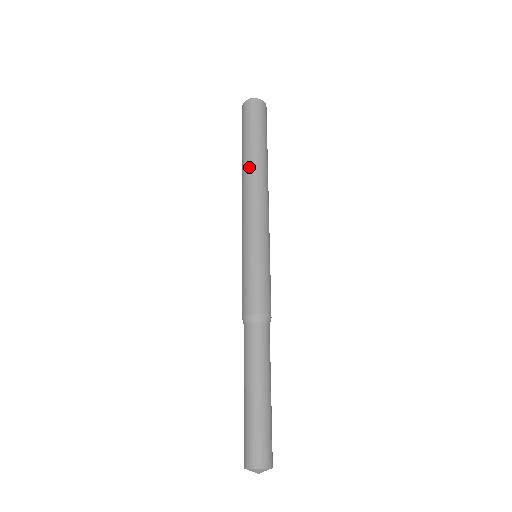
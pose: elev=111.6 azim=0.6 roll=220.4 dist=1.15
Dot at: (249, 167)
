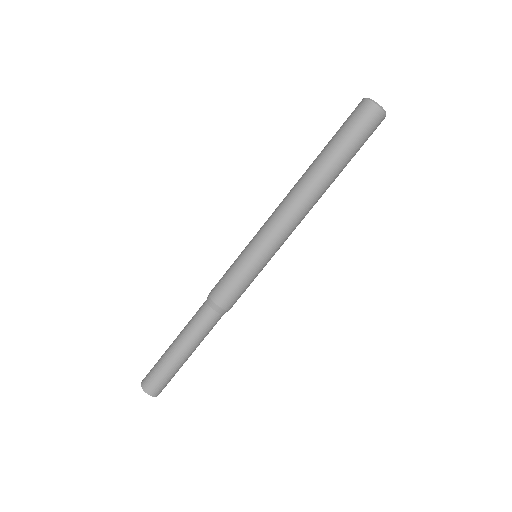
Dot at: (309, 177)
